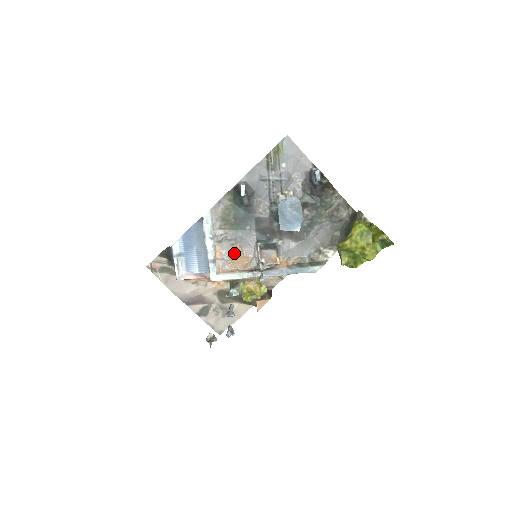
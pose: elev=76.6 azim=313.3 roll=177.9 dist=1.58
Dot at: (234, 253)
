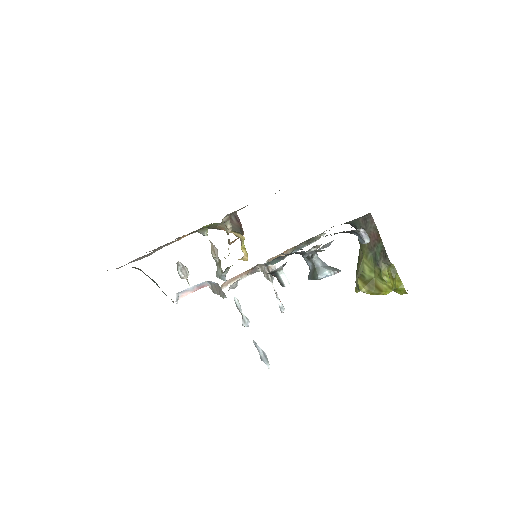
Dot at: occluded
